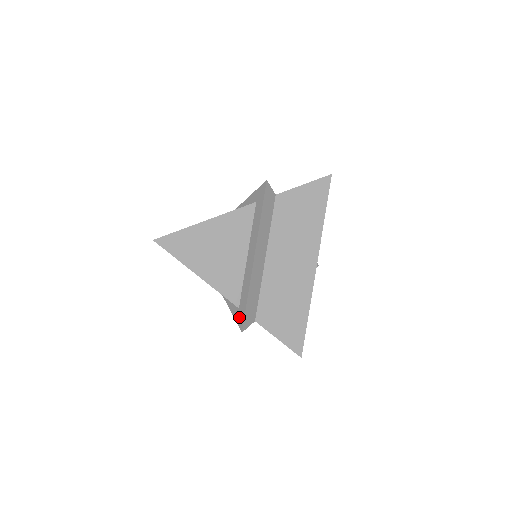
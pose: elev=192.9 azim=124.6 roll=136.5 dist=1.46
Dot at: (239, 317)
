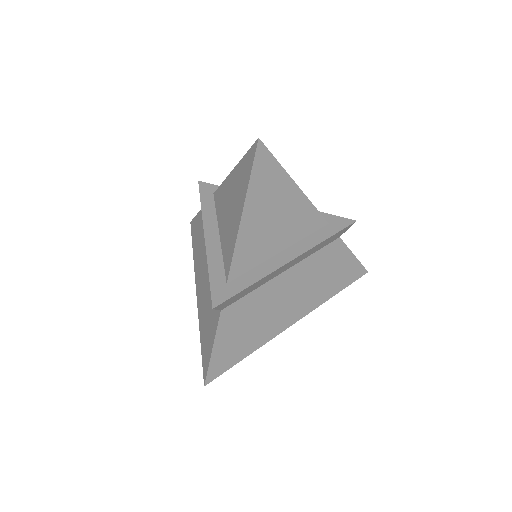
Dot at: (221, 291)
